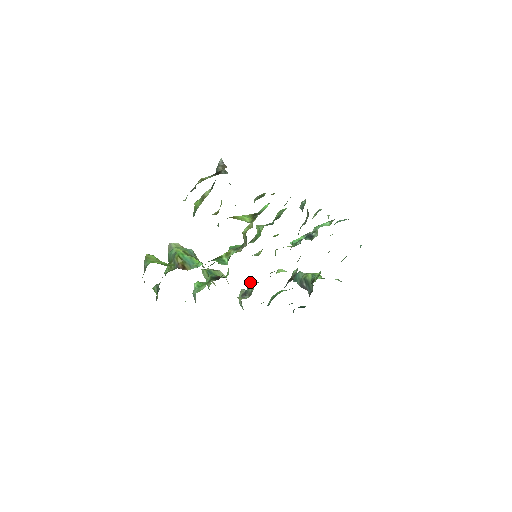
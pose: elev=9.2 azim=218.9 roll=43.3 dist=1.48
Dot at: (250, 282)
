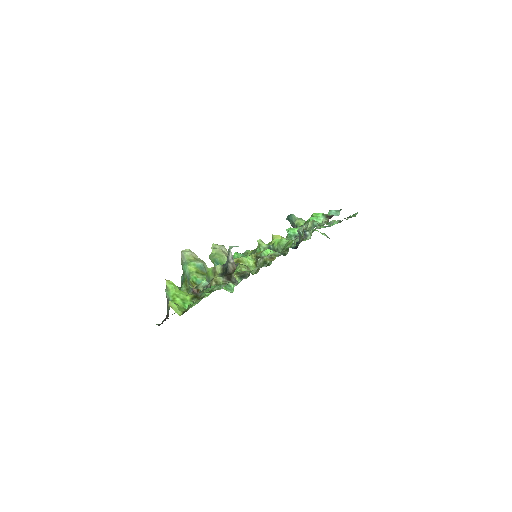
Dot at: occluded
